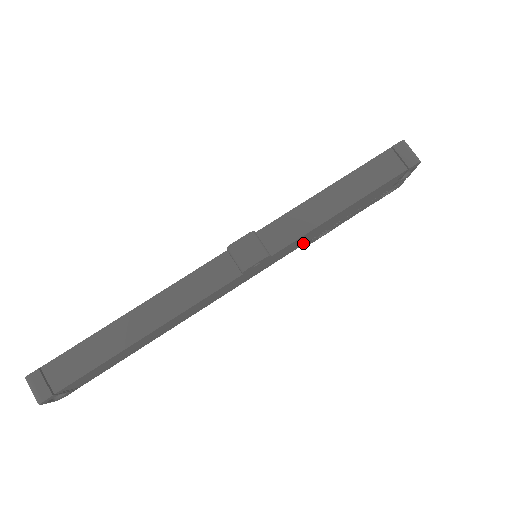
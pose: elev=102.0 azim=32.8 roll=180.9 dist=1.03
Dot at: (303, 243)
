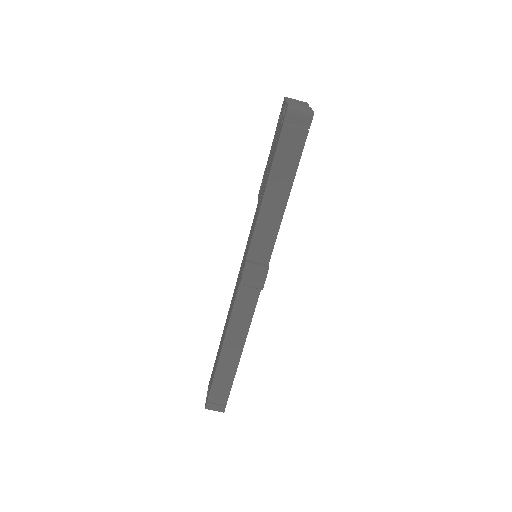
Dot at: occluded
